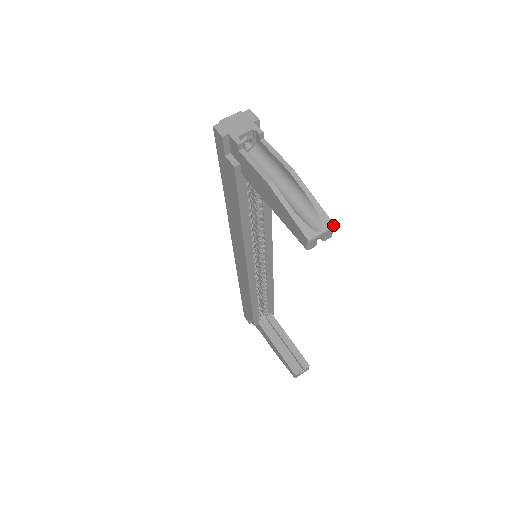
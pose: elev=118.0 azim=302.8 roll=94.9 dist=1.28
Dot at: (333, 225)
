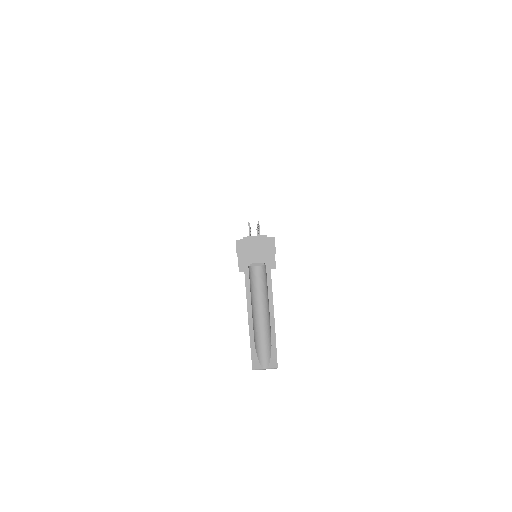
Dot at: occluded
